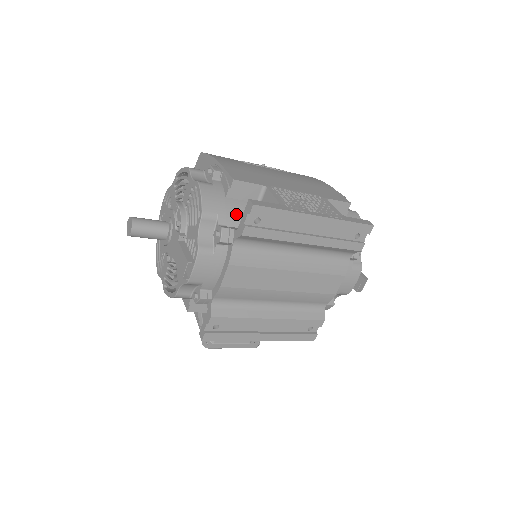
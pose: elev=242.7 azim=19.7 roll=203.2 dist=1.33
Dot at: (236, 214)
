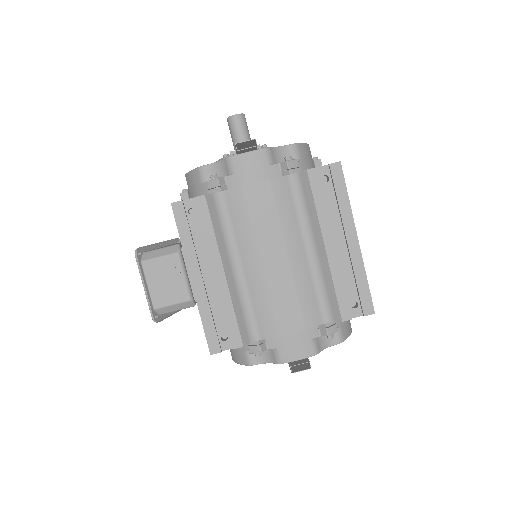
Dot at: occluded
